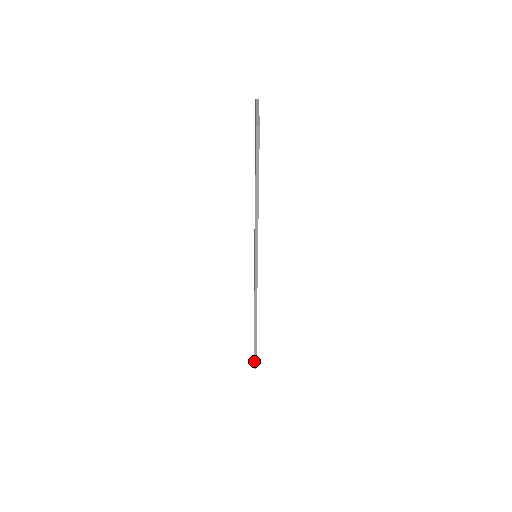
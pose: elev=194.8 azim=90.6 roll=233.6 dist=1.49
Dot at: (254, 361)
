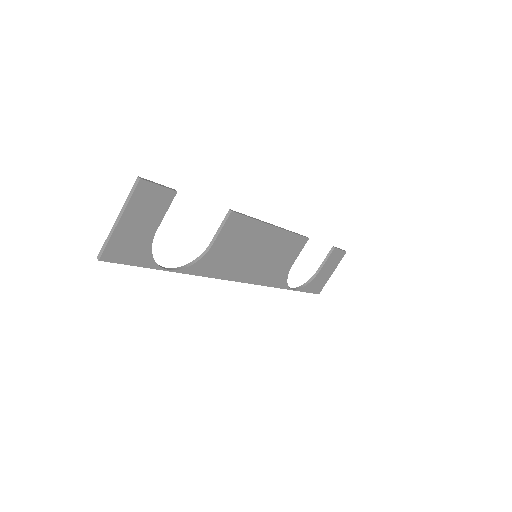
Dot at: (312, 292)
